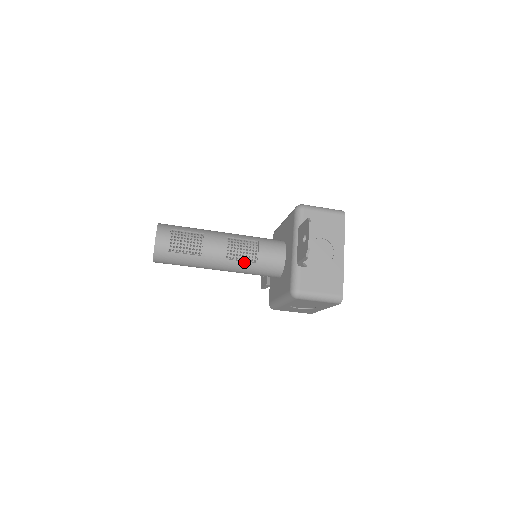
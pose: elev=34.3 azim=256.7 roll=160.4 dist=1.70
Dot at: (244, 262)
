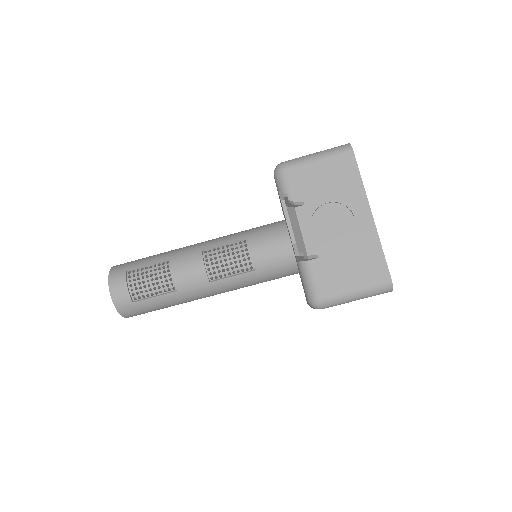
Dot at: (237, 276)
